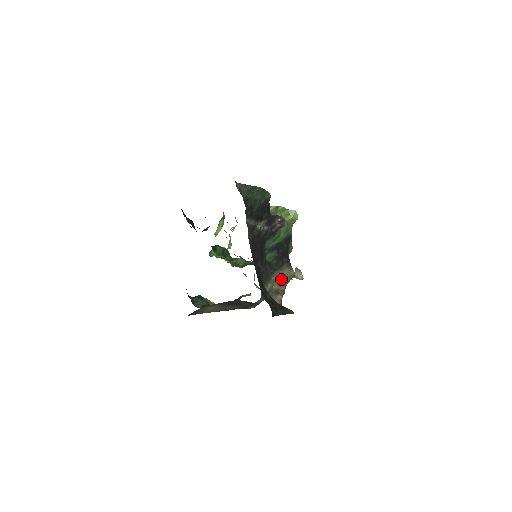
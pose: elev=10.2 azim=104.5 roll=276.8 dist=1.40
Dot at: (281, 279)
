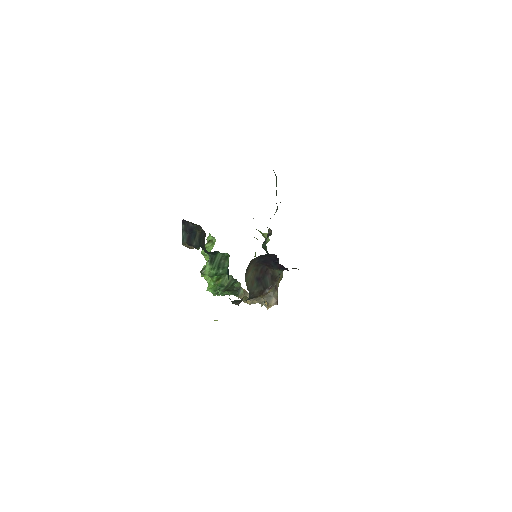
Dot at: occluded
